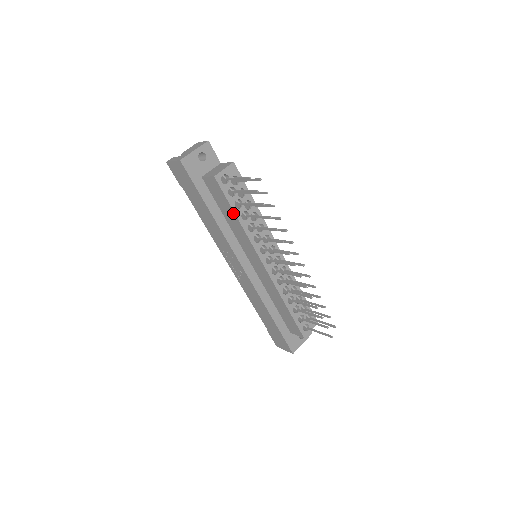
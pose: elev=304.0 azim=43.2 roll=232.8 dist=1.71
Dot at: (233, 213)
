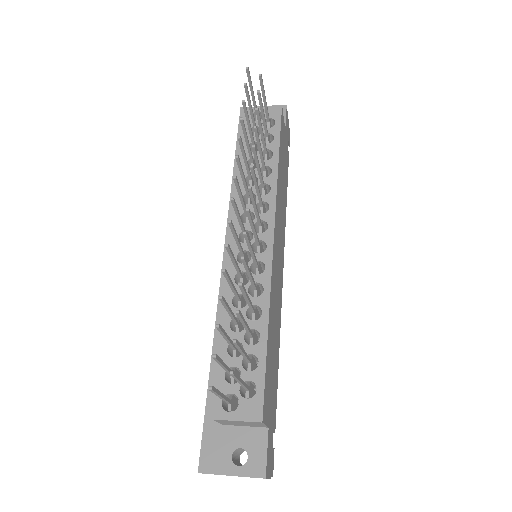
Dot at: (242, 156)
